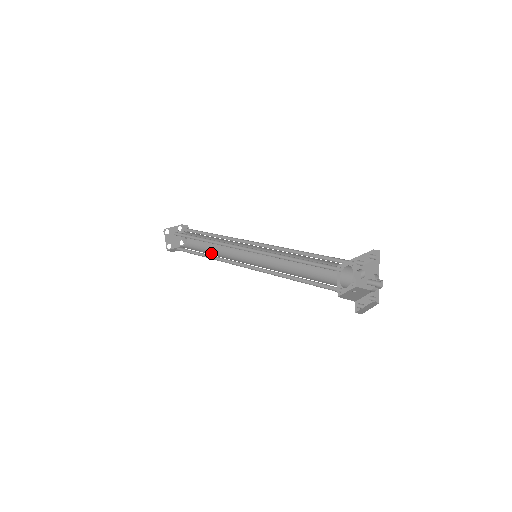
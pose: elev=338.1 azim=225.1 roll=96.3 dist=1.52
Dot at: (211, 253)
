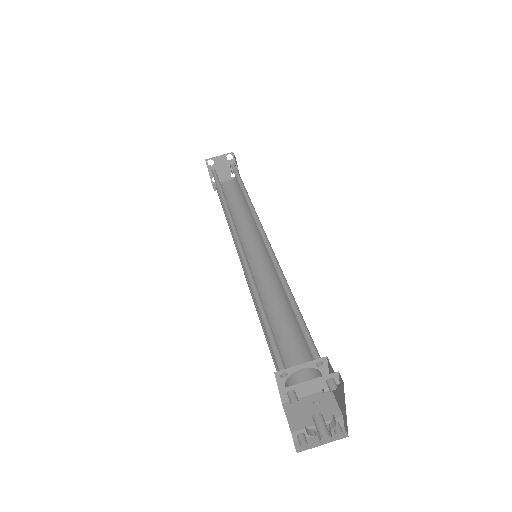
Dot at: (239, 213)
